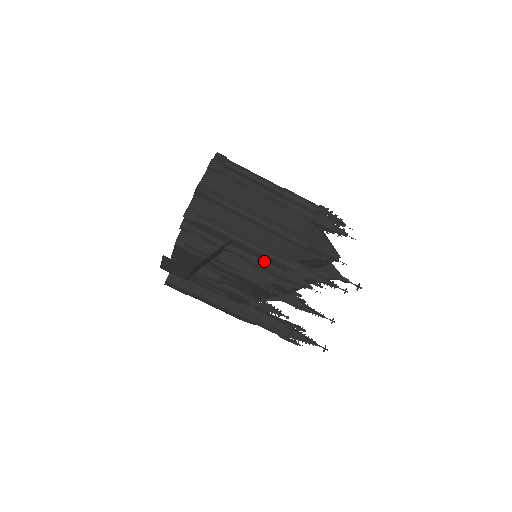
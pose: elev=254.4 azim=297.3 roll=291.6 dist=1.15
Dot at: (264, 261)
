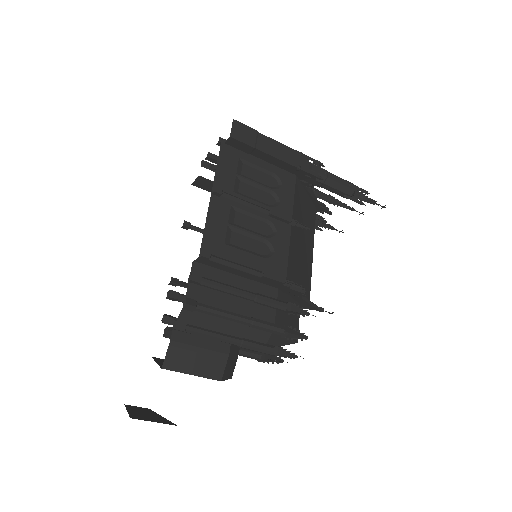
Dot at: occluded
